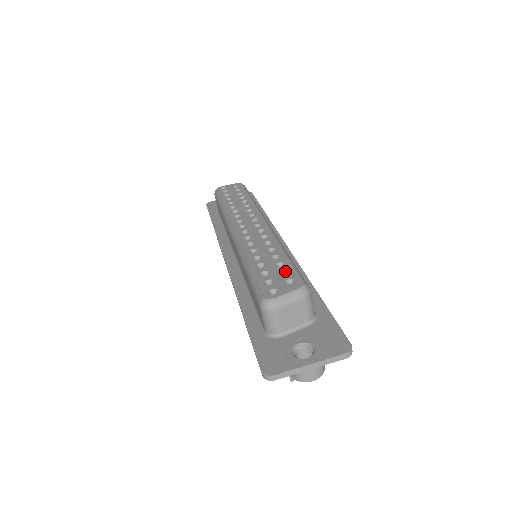
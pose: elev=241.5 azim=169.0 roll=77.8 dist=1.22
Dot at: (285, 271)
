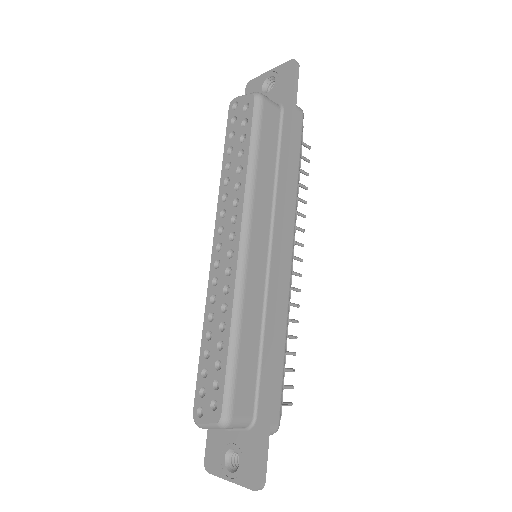
Dot at: (218, 381)
